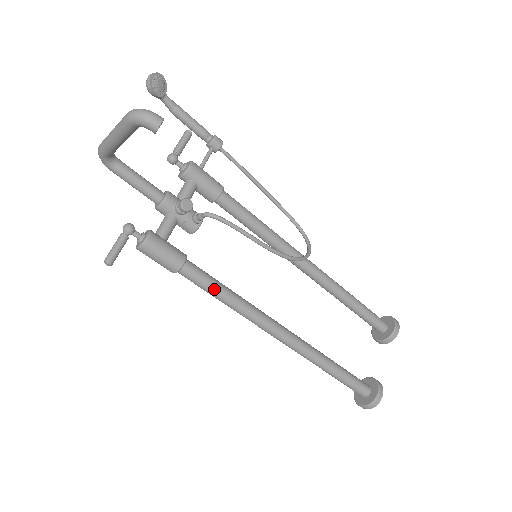
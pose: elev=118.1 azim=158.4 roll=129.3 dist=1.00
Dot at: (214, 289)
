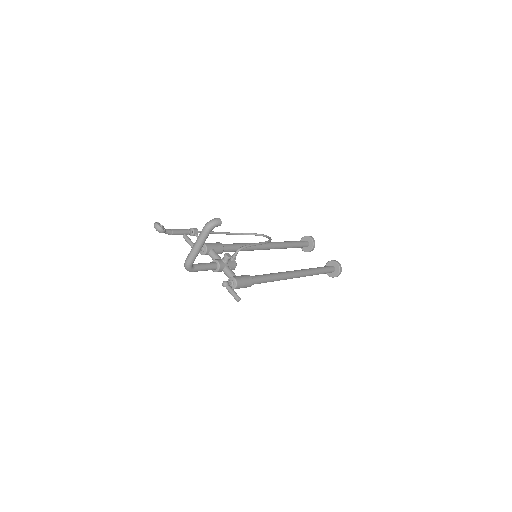
Dot at: (266, 278)
